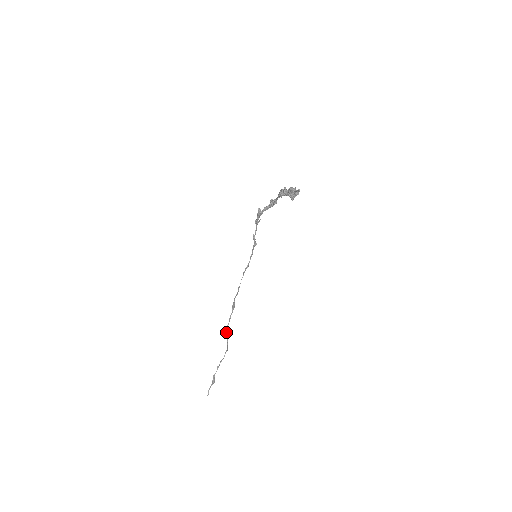
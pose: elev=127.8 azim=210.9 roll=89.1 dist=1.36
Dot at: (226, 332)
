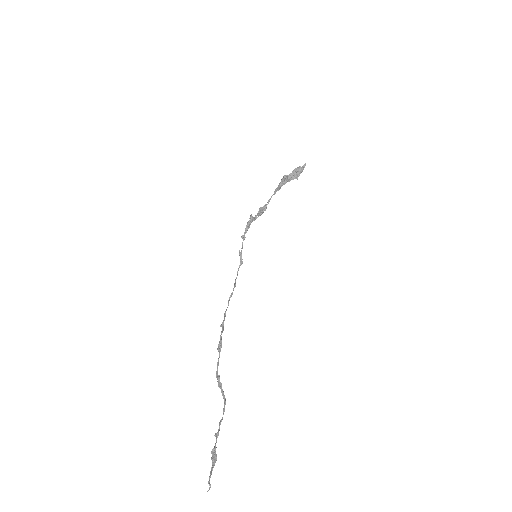
Dot at: (217, 381)
